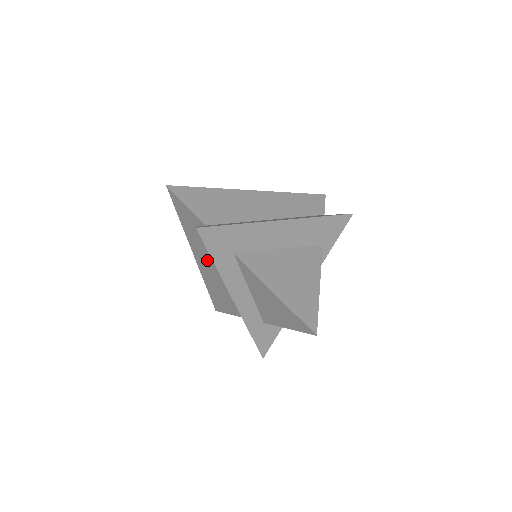
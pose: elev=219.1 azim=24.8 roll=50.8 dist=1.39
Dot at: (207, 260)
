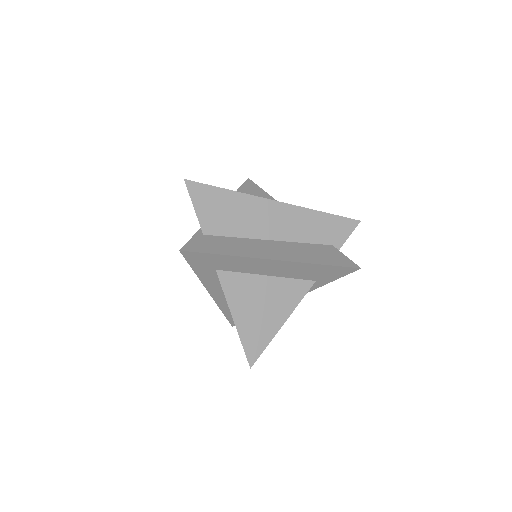
Dot at: occluded
